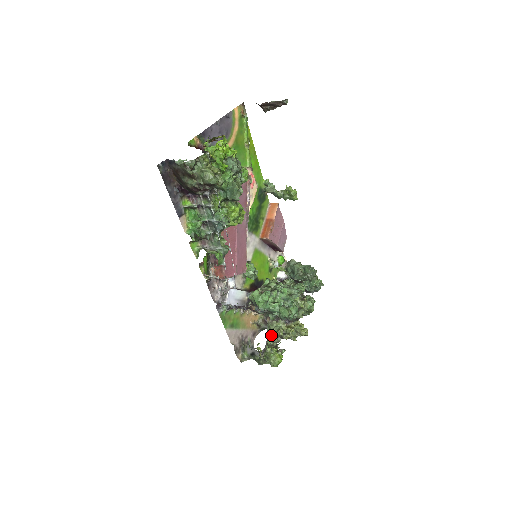
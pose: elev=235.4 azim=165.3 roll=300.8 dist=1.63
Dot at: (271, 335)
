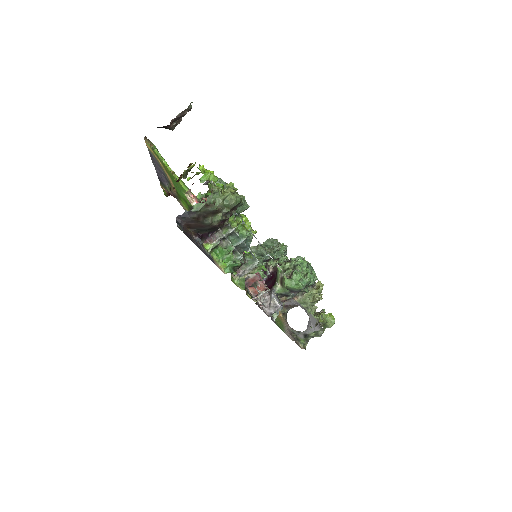
Dot at: (309, 307)
